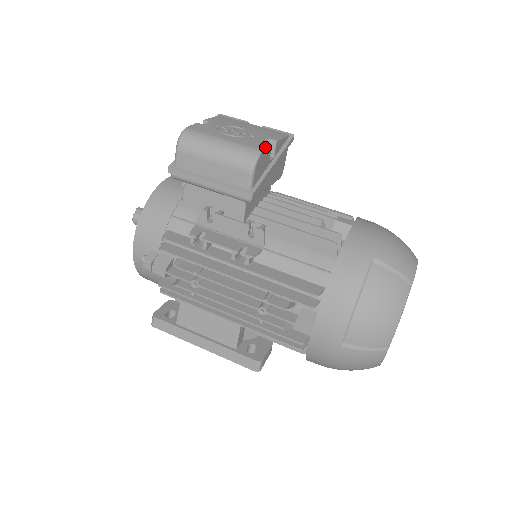
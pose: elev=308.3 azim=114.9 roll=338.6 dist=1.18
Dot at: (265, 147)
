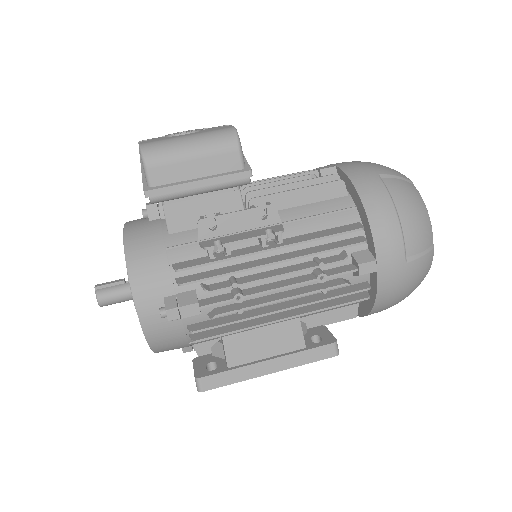
Dot at: (232, 126)
